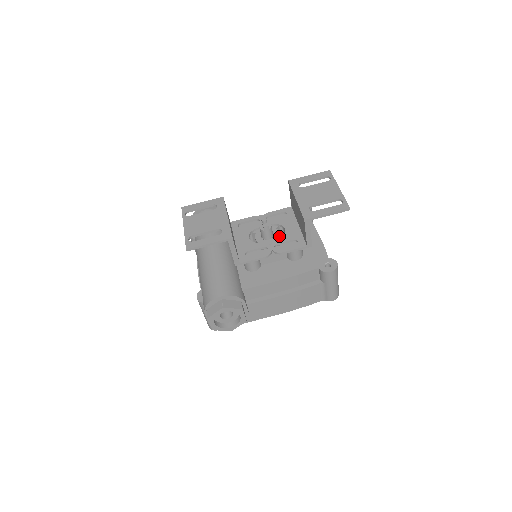
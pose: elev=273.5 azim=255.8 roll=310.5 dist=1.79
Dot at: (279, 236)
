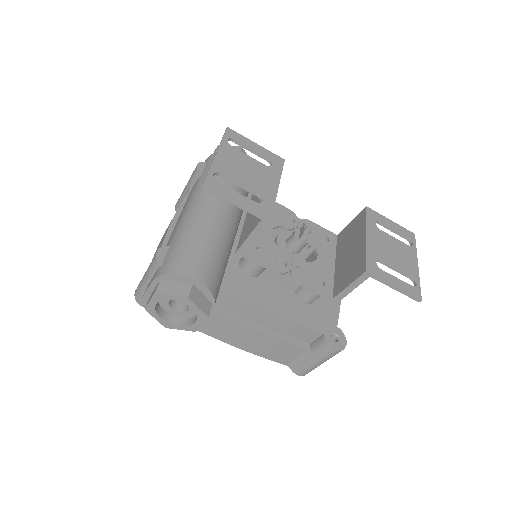
Dot at: occluded
